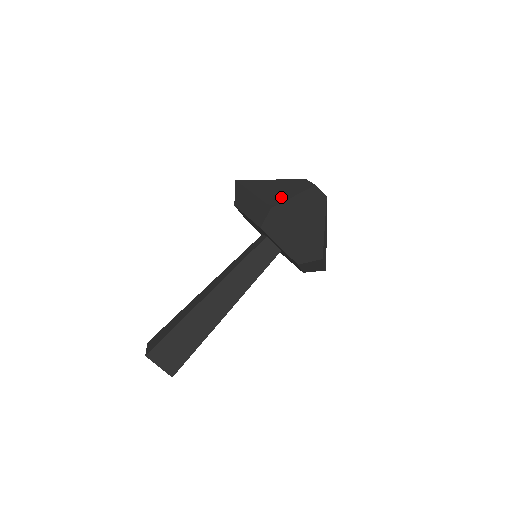
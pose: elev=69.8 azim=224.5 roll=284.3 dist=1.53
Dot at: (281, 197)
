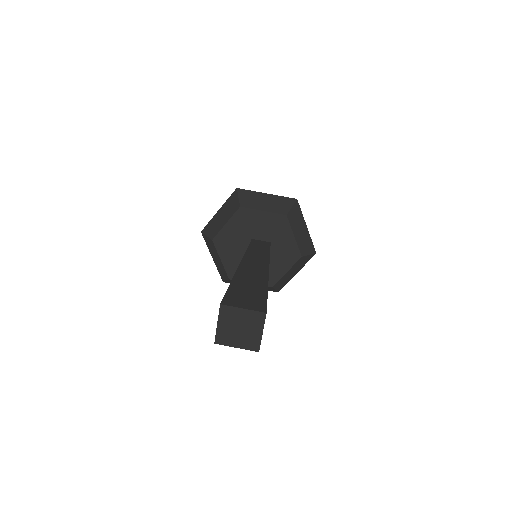
Dot at: occluded
